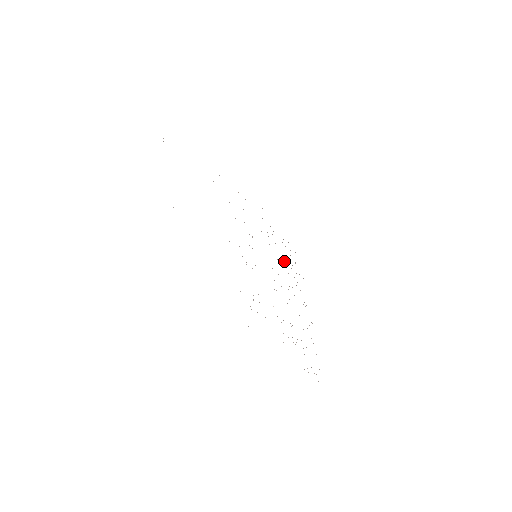
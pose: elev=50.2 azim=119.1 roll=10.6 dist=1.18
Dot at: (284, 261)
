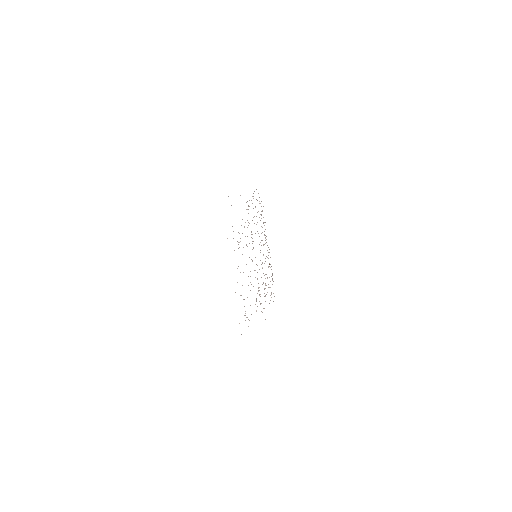
Dot at: occluded
